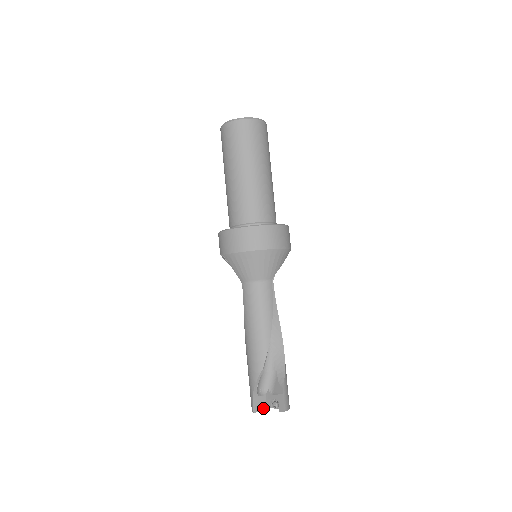
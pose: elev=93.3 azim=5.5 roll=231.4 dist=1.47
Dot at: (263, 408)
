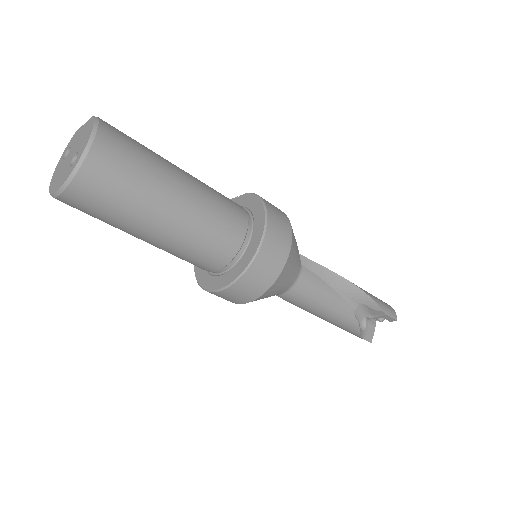
Dot at: (373, 330)
